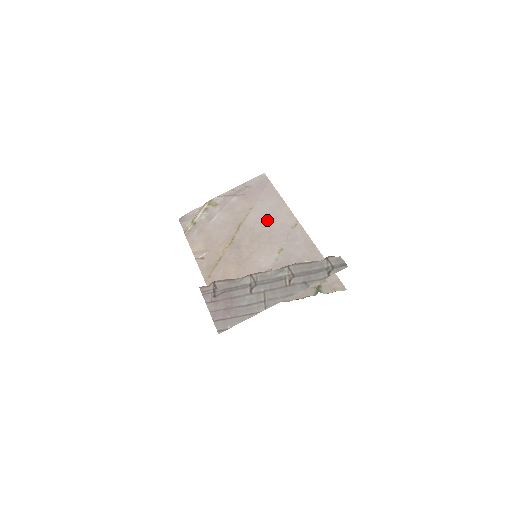
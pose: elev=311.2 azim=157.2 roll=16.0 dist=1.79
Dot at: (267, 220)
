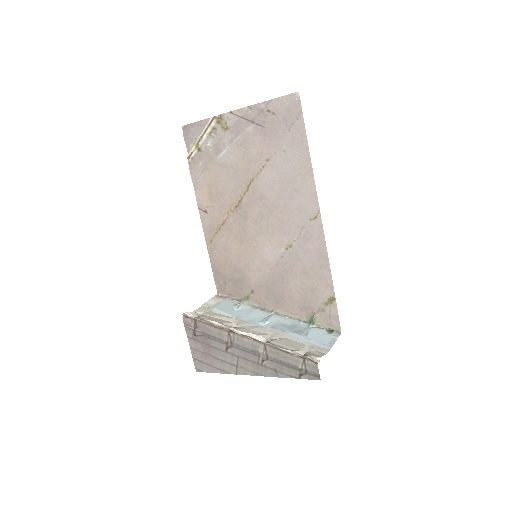
Dot at: (283, 191)
